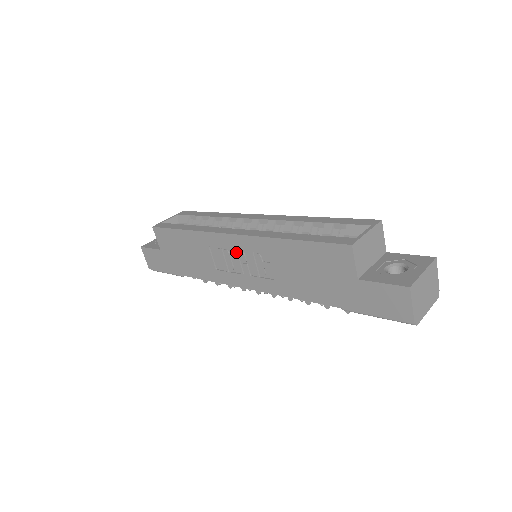
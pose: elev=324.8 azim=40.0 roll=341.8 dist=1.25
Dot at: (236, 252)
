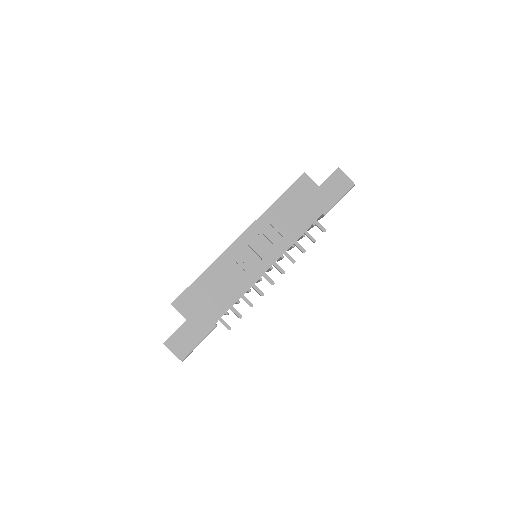
Dot at: (250, 245)
